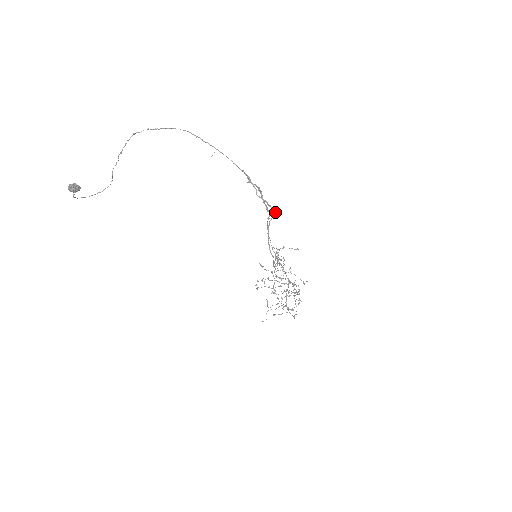
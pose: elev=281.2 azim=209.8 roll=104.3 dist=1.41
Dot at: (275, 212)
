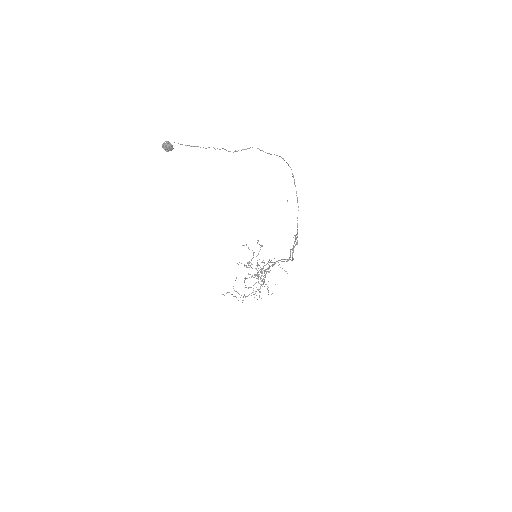
Dot at: (292, 260)
